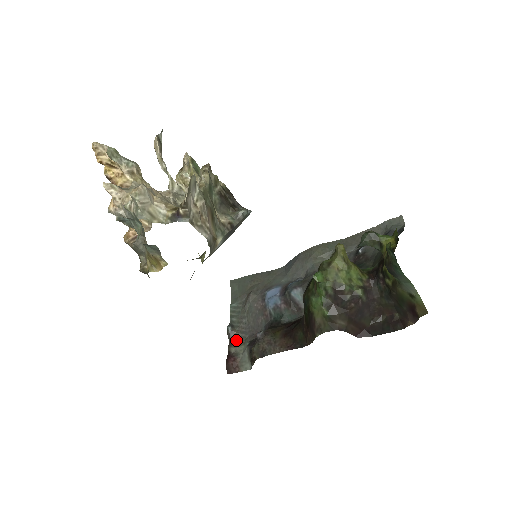
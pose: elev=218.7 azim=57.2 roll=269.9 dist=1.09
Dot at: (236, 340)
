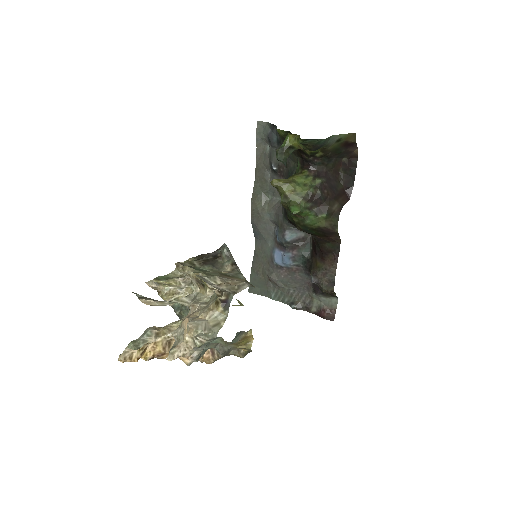
Dot at: (306, 304)
